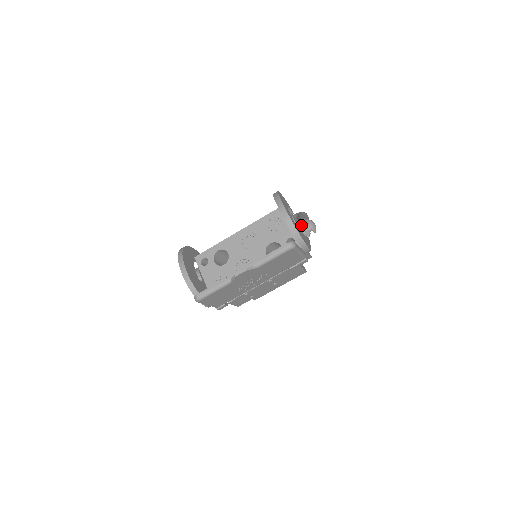
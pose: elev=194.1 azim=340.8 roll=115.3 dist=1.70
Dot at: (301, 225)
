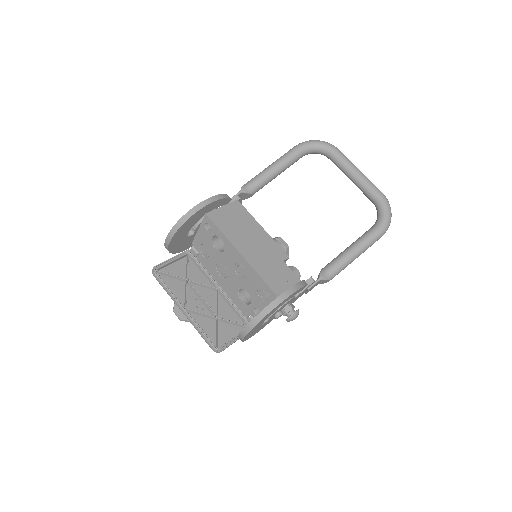
Dot at: (276, 318)
